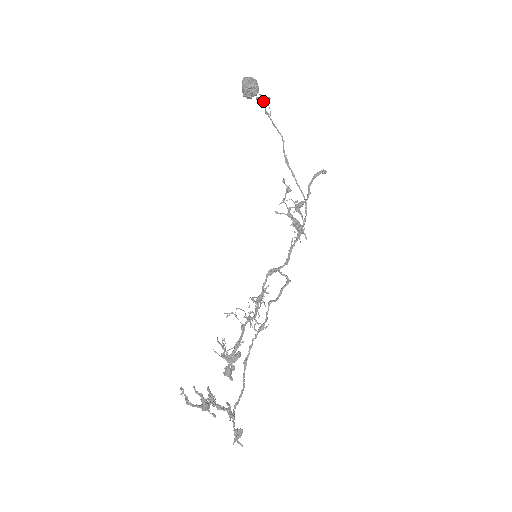
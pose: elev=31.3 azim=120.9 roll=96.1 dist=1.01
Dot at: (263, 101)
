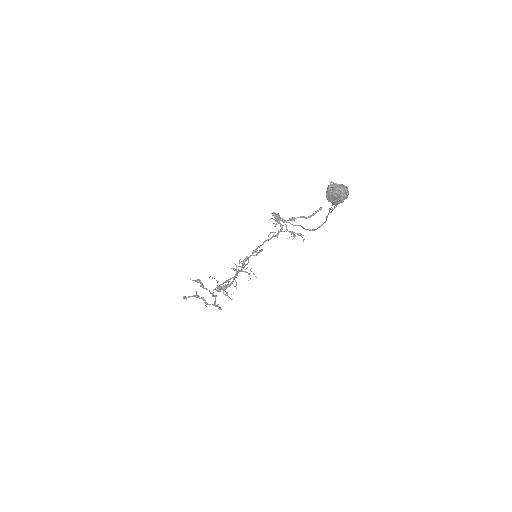
Dot at: occluded
